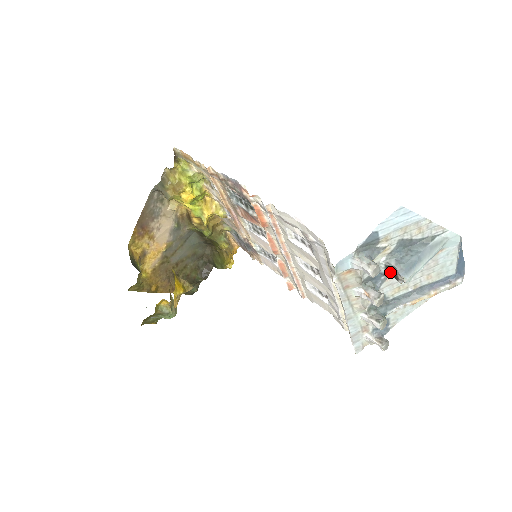
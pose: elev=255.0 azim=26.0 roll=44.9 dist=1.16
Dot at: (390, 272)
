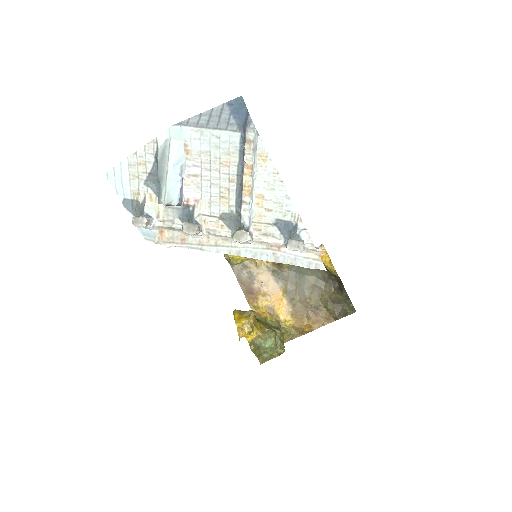
Dot at: occluded
